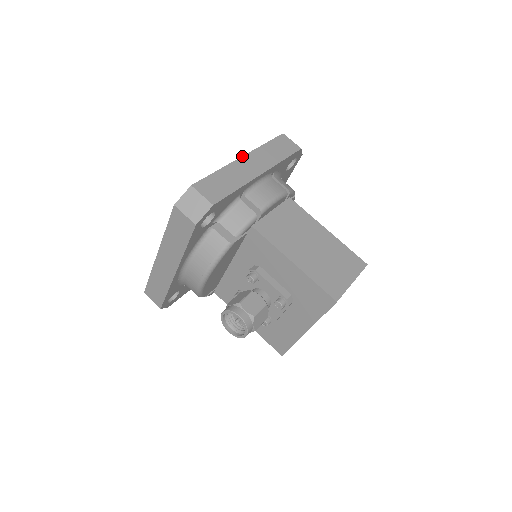
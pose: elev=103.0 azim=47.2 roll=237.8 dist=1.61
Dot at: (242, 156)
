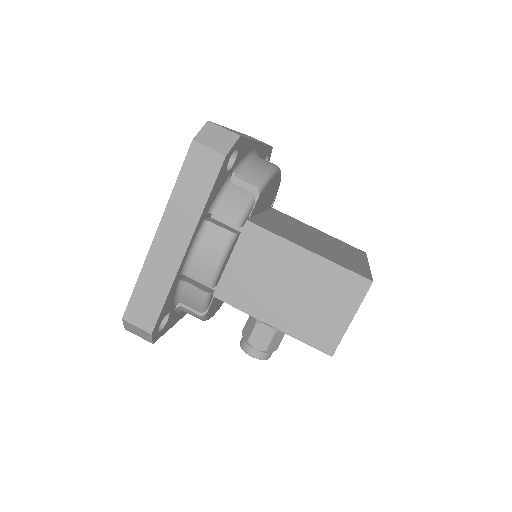
Dot at: (155, 234)
